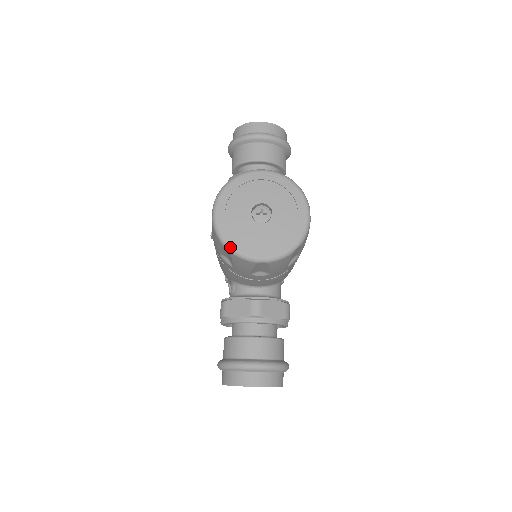
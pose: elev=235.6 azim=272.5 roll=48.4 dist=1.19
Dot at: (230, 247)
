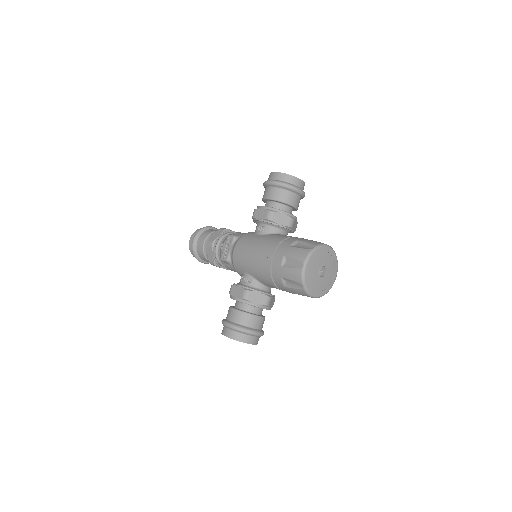
Dot at: (306, 287)
